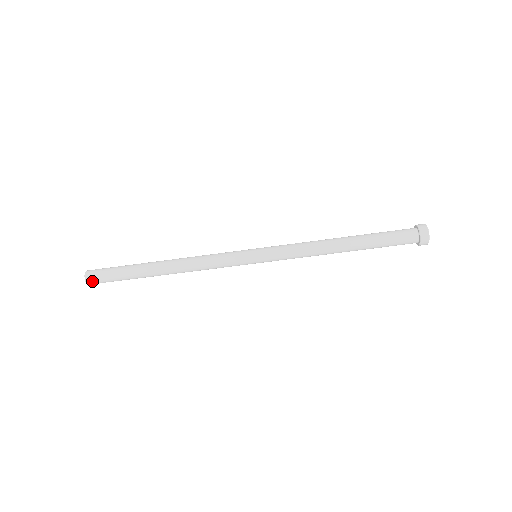
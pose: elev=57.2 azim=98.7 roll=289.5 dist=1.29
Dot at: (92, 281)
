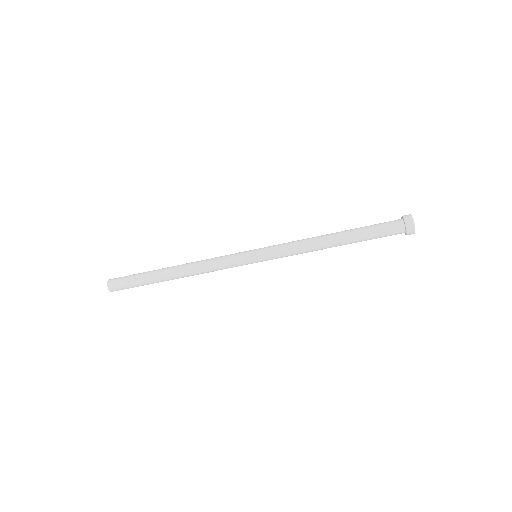
Dot at: (114, 289)
